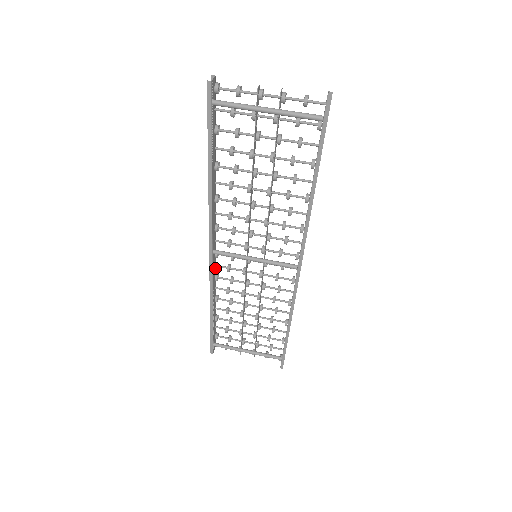
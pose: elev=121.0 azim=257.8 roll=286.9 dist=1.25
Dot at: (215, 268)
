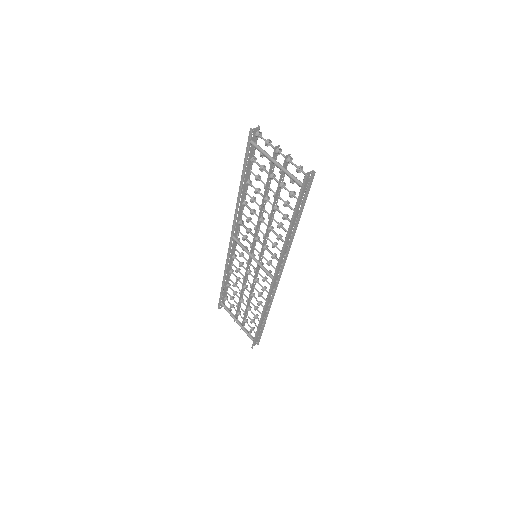
Dot at: (235, 250)
